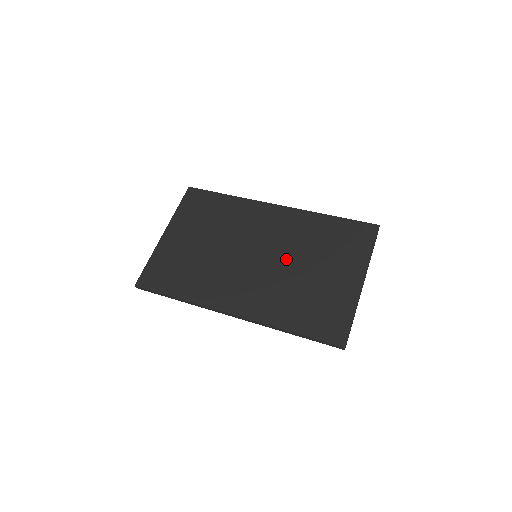
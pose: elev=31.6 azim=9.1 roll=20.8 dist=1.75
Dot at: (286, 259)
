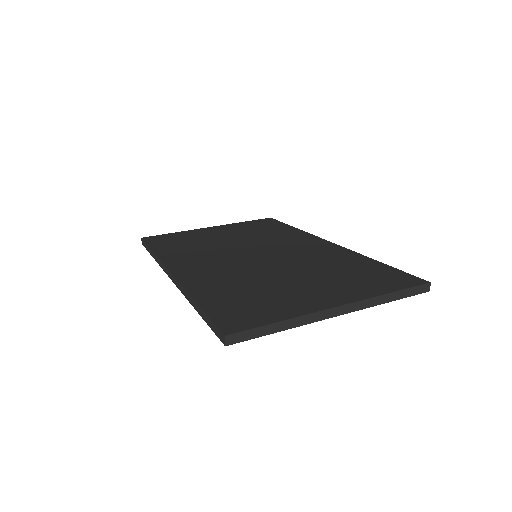
Dot at: (280, 265)
